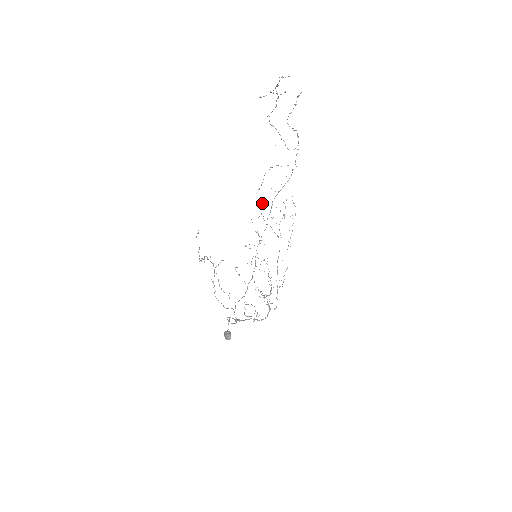
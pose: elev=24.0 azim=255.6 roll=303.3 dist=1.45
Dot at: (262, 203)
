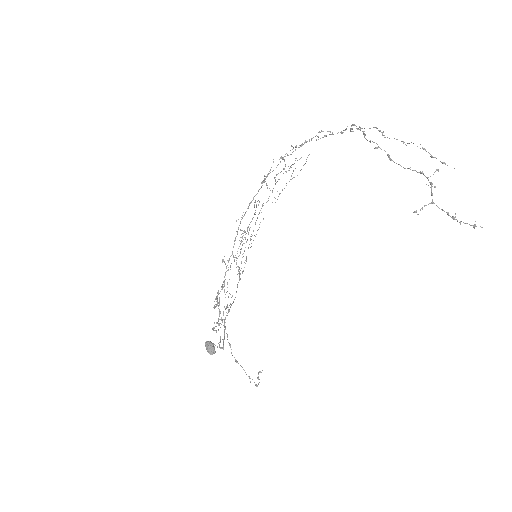
Dot at: occluded
